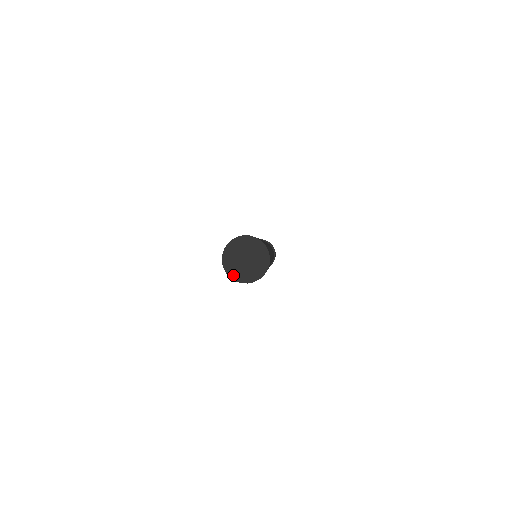
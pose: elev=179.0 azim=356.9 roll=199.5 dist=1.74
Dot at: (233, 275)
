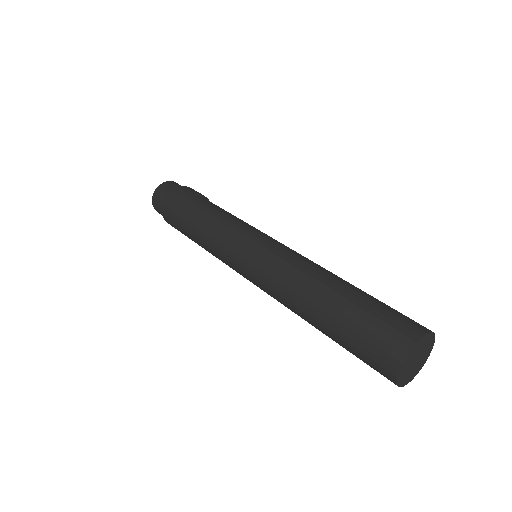
Dot at: (403, 383)
